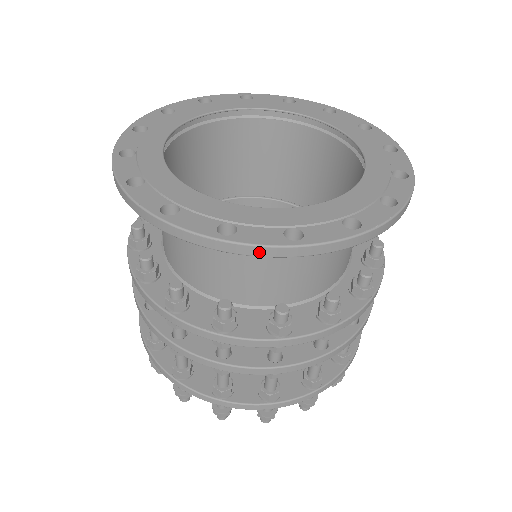
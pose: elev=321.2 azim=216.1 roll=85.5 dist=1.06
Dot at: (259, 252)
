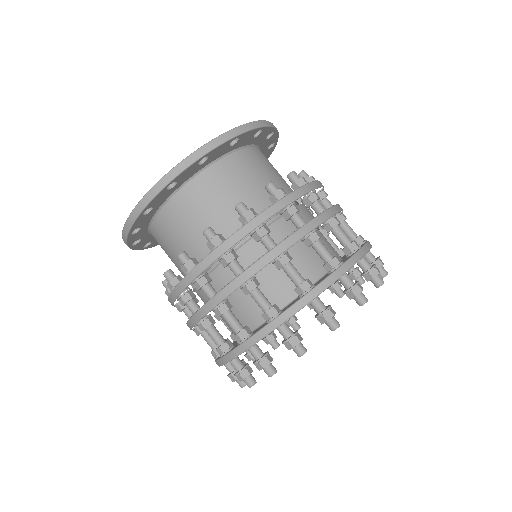
Dot at: (250, 126)
